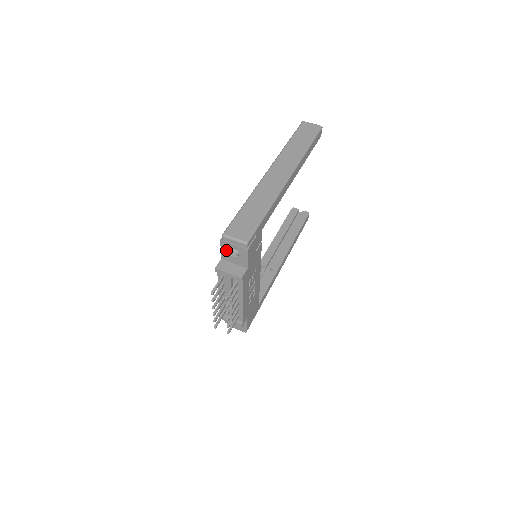
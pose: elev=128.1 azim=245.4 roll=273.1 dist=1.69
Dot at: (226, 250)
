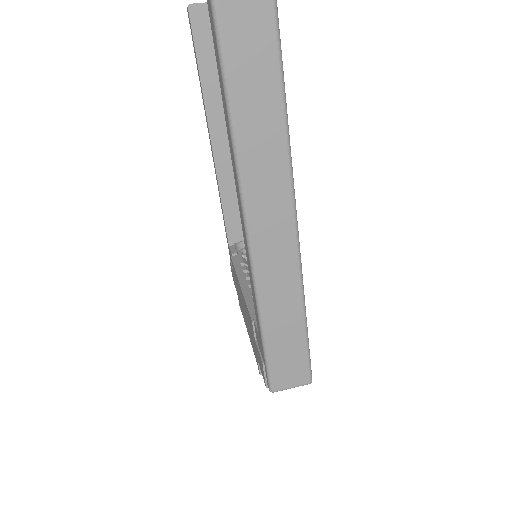
Dot at: occluded
